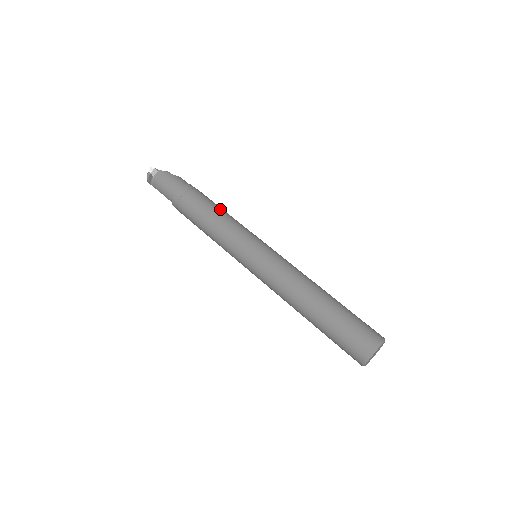
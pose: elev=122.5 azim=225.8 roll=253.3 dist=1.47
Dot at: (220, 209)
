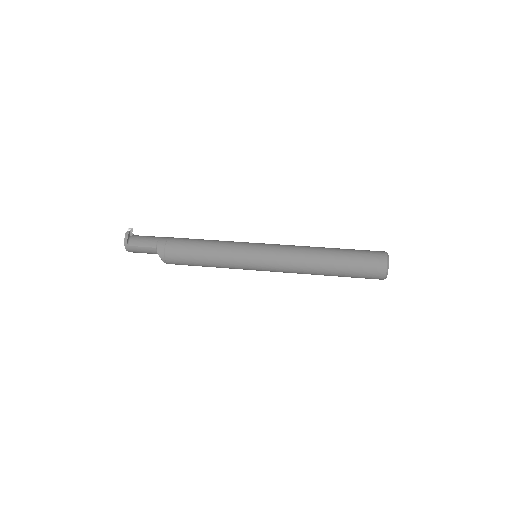
Dot at: occluded
